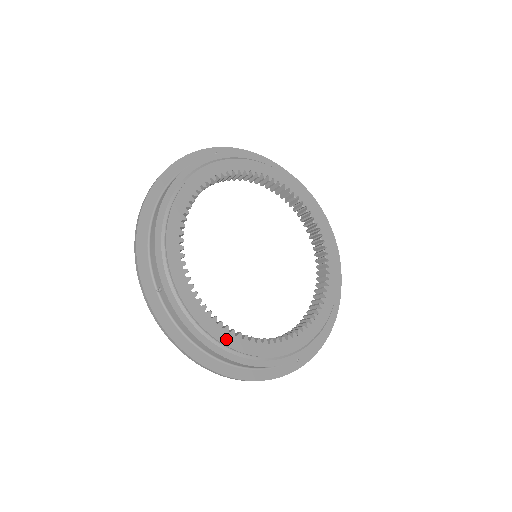
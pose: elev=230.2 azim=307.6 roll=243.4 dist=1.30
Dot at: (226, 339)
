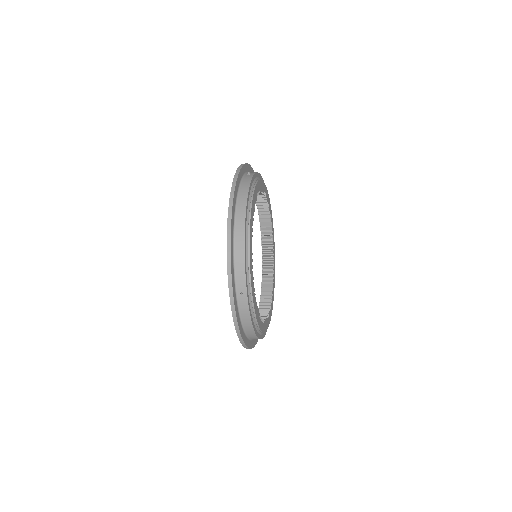
Dot at: (260, 324)
